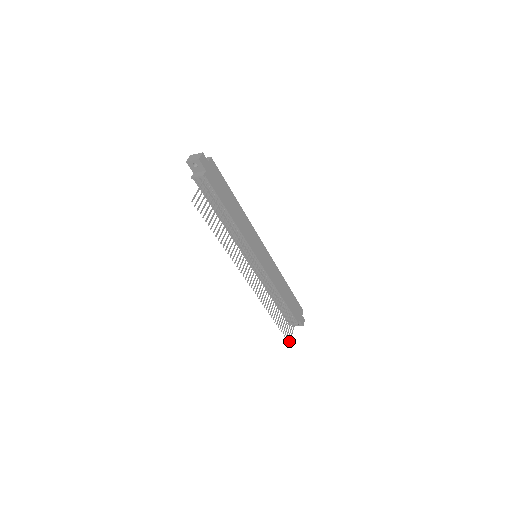
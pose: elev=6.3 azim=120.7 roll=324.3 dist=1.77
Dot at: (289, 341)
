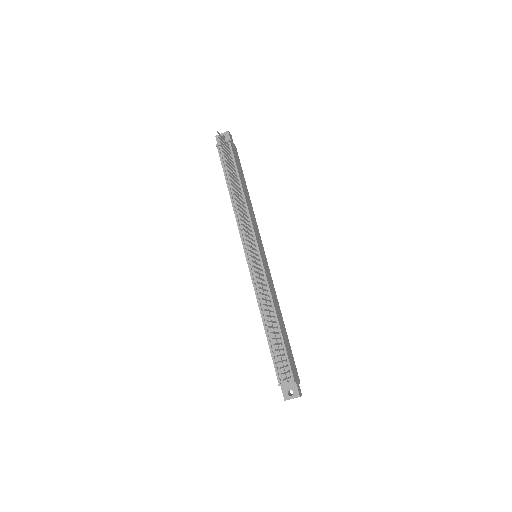
Dot at: (283, 379)
